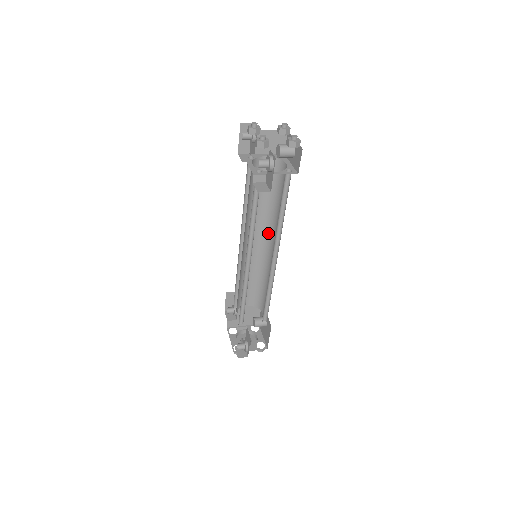
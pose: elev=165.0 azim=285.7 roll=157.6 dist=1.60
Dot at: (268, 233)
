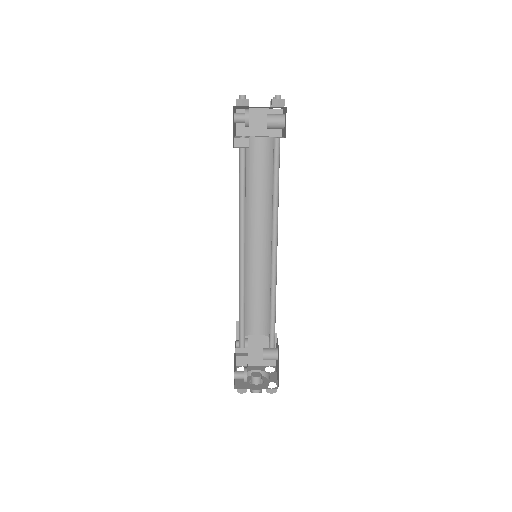
Dot at: (271, 231)
